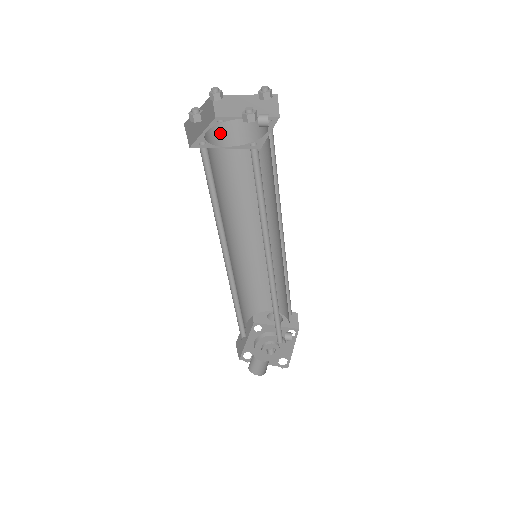
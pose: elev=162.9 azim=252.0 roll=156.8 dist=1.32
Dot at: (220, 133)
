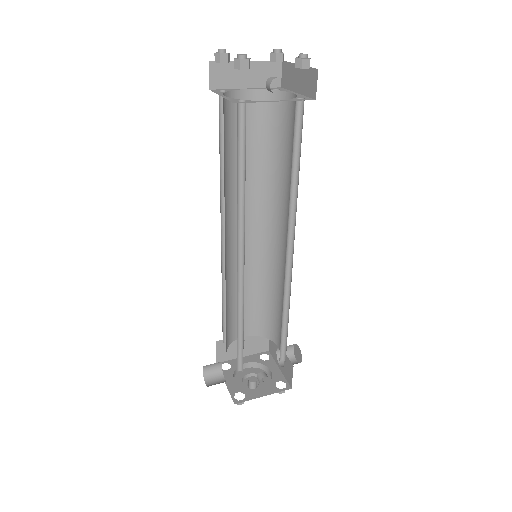
Dot at: occluded
